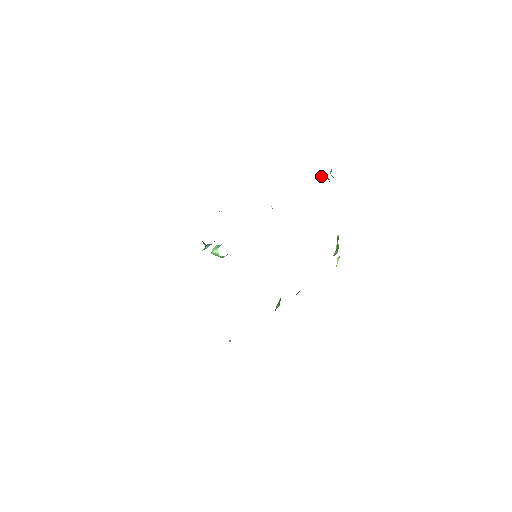
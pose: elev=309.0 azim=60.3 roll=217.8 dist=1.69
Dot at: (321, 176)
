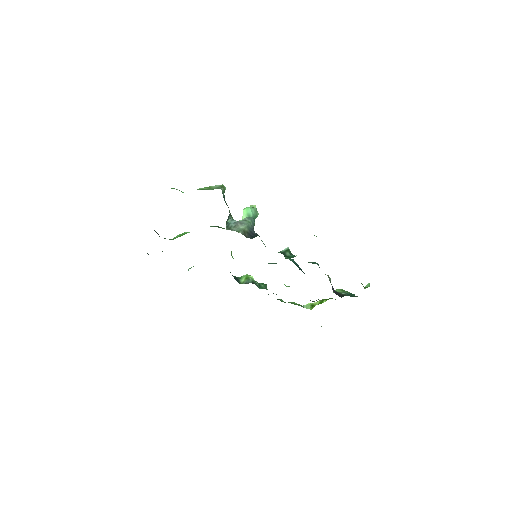
Dot at: occluded
